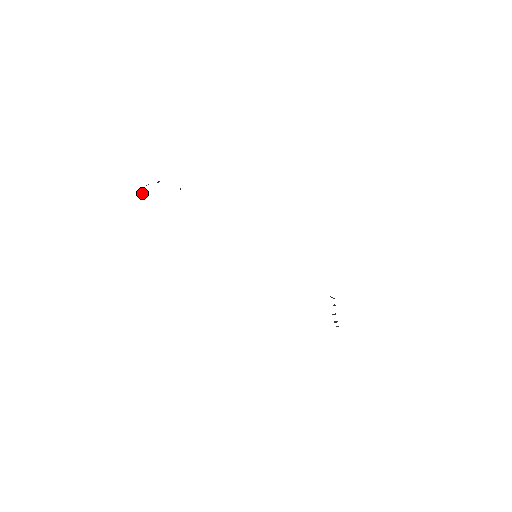
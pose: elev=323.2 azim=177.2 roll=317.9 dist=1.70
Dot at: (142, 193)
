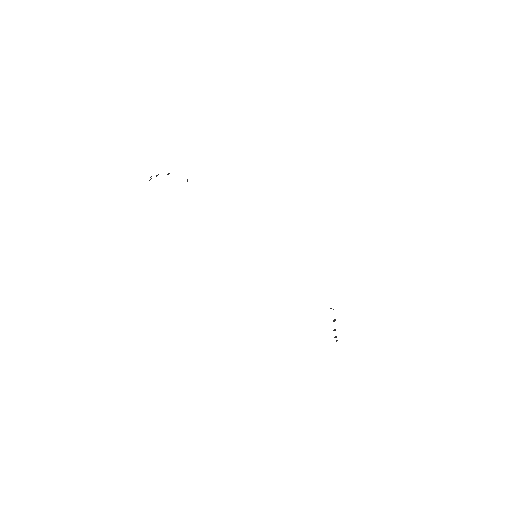
Dot at: (151, 178)
